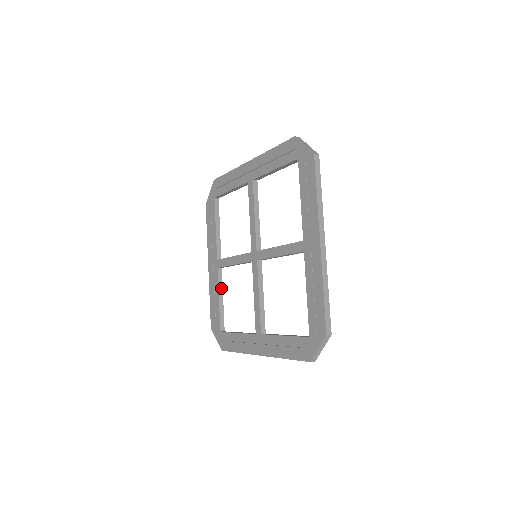
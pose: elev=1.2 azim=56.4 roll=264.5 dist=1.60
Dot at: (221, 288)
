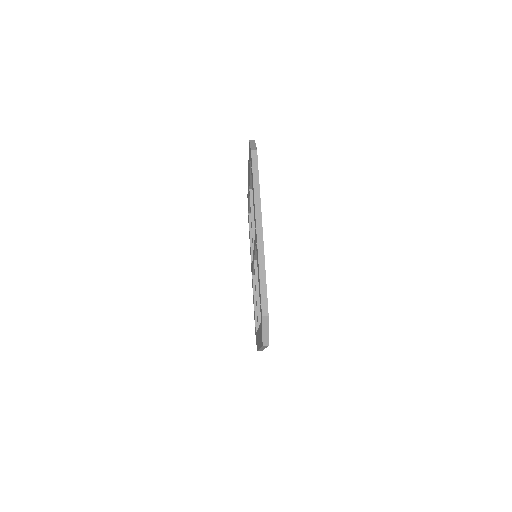
Dot at: occluded
